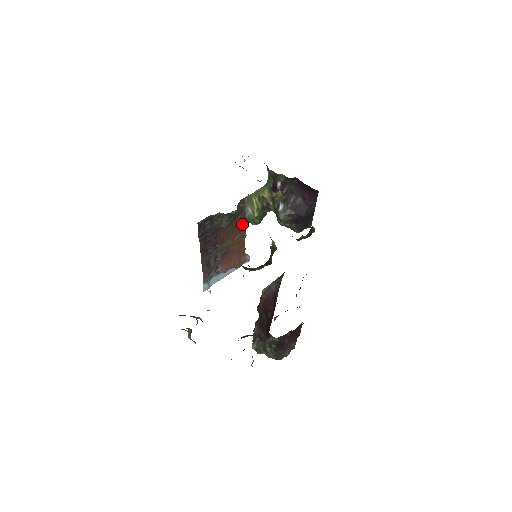
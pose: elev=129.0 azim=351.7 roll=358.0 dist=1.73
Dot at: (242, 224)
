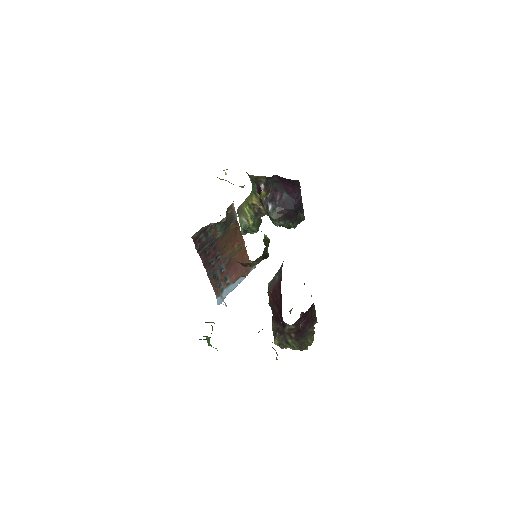
Dot at: (237, 231)
